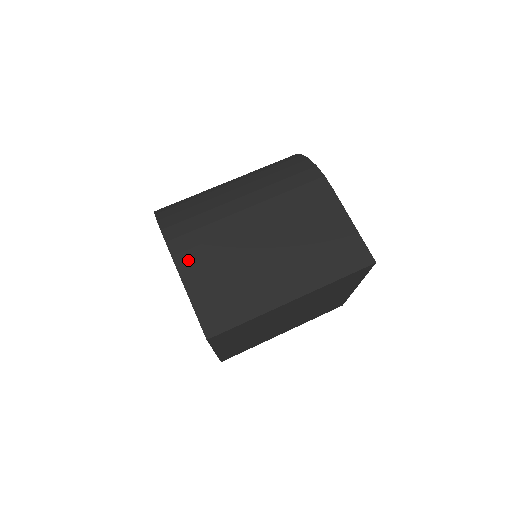
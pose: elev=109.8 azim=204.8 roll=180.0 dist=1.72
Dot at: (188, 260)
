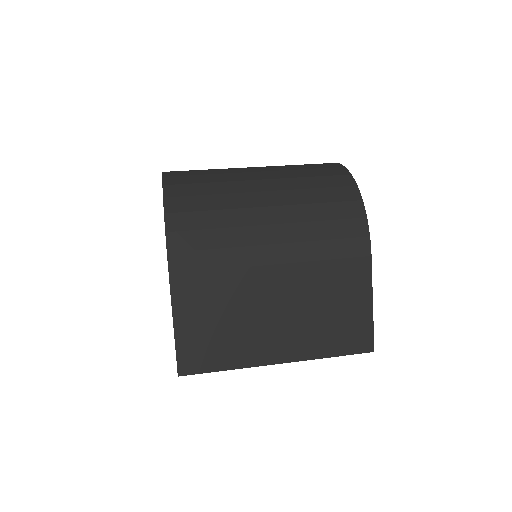
Dot at: (186, 284)
